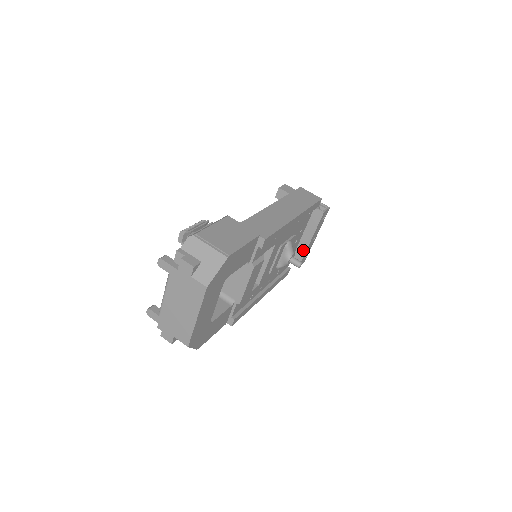
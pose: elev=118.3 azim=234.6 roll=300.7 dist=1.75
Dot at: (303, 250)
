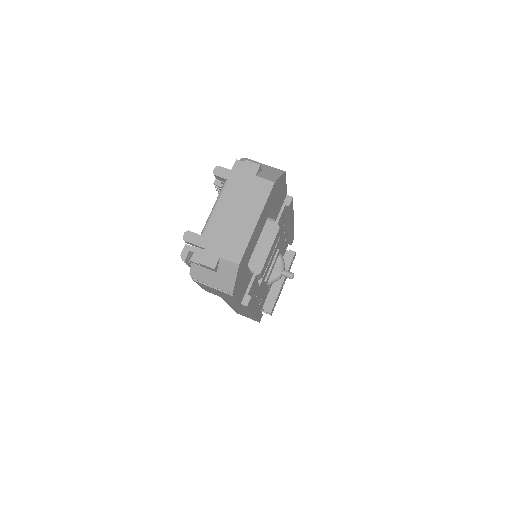
Dot at: (275, 294)
